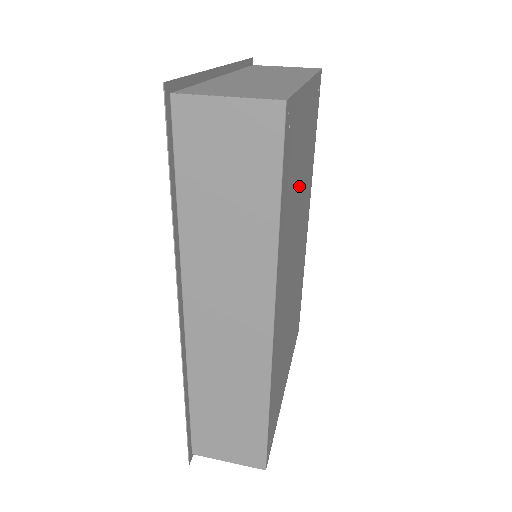
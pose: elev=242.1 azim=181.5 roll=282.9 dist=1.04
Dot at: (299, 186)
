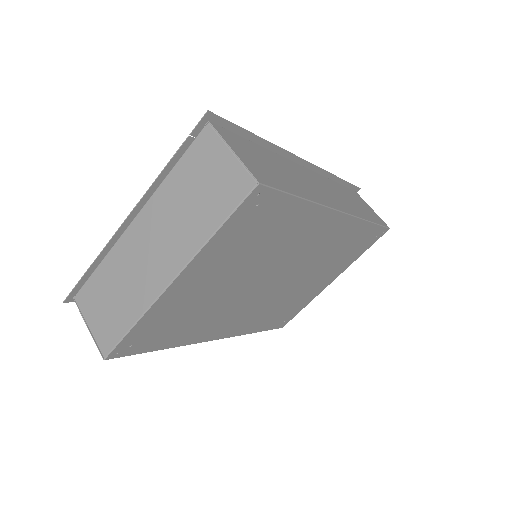
Dot at: (226, 289)
